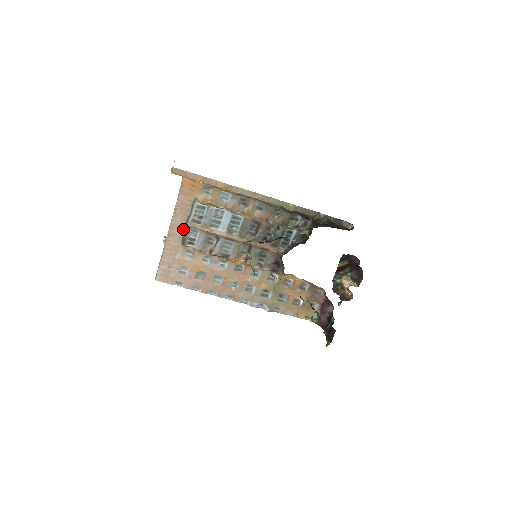
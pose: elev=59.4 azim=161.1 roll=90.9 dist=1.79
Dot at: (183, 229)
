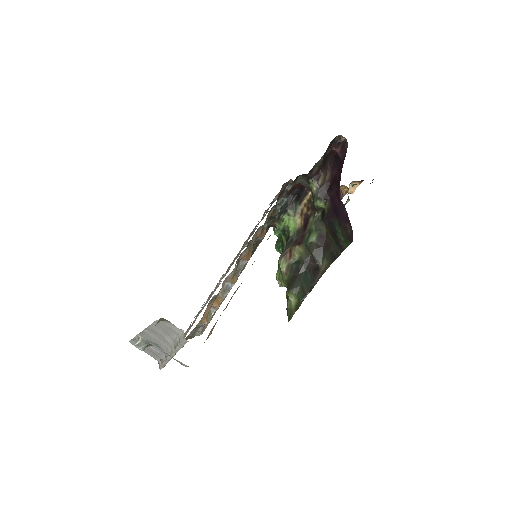
Dot at: occluded
